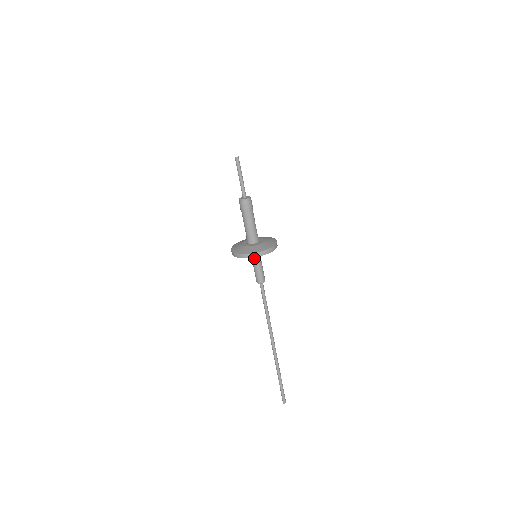
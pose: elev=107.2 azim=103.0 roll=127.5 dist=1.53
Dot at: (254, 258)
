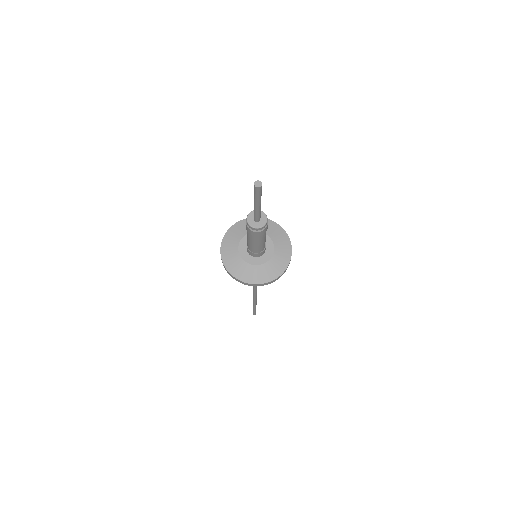
Dot at: occluded
